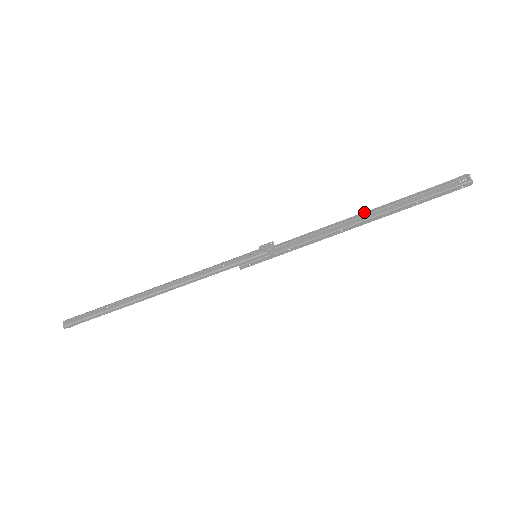
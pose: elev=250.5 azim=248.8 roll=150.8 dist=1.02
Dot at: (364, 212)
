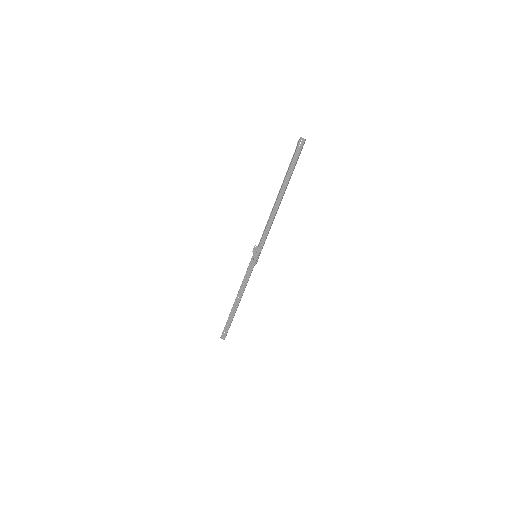
Dot at: (276, 200)
